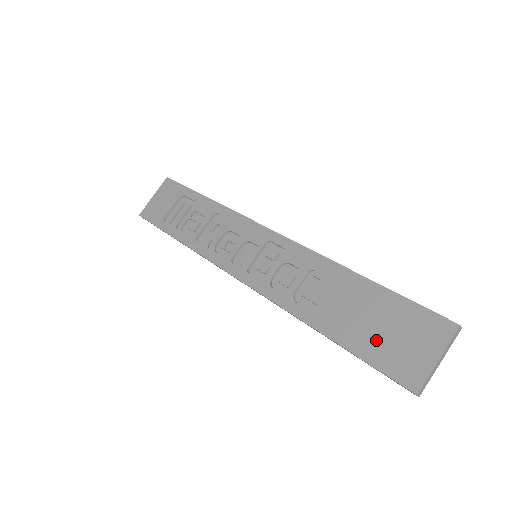
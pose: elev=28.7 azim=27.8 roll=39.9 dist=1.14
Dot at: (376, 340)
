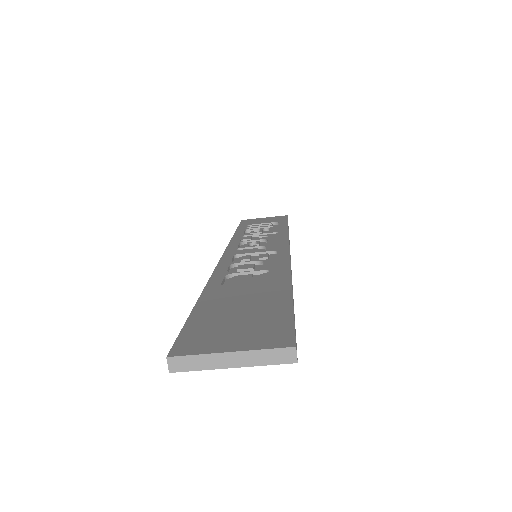
Dot at: (220, 315)
